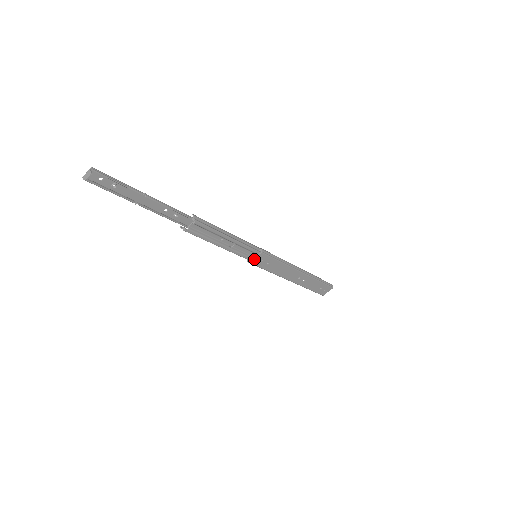
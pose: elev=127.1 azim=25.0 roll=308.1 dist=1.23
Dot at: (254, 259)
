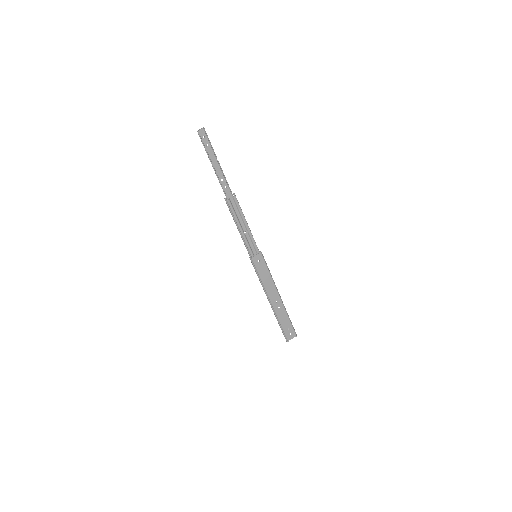
Dot at: (255, 256)
